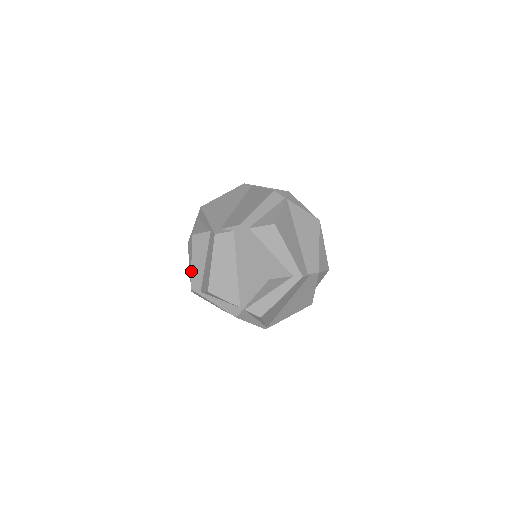
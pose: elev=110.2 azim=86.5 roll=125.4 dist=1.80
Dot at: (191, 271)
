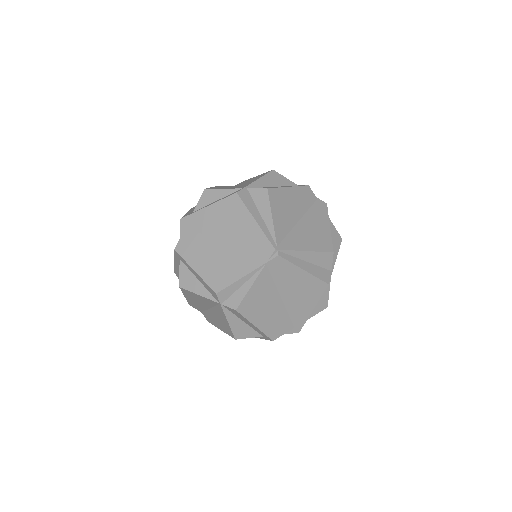
Dot at: occluded
